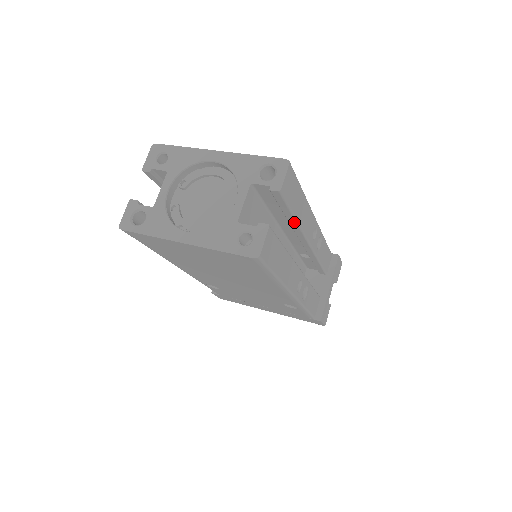
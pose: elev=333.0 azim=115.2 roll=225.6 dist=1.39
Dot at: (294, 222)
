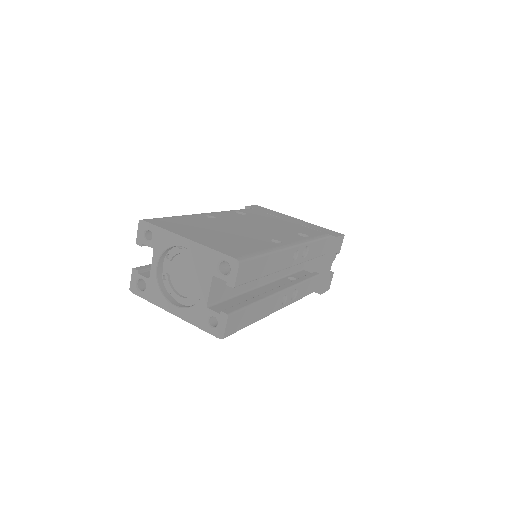
Dot at: (264, 275)
